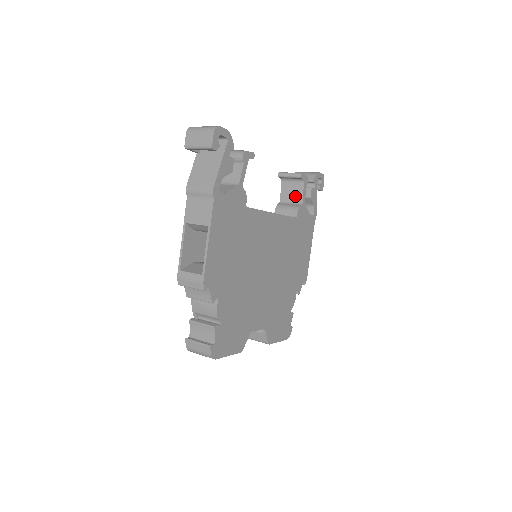
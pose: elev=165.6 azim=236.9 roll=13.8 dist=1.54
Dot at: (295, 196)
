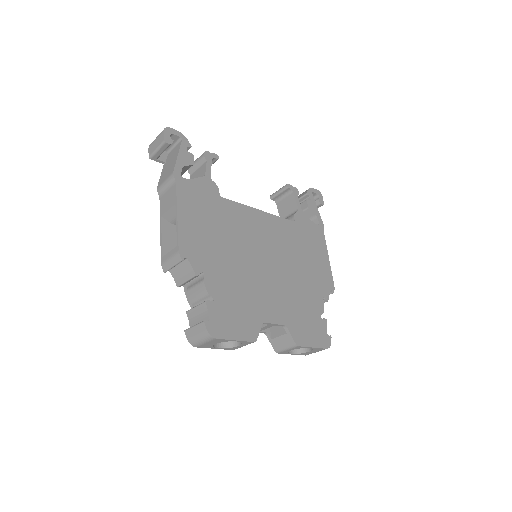
Dot at: (291, 208)
